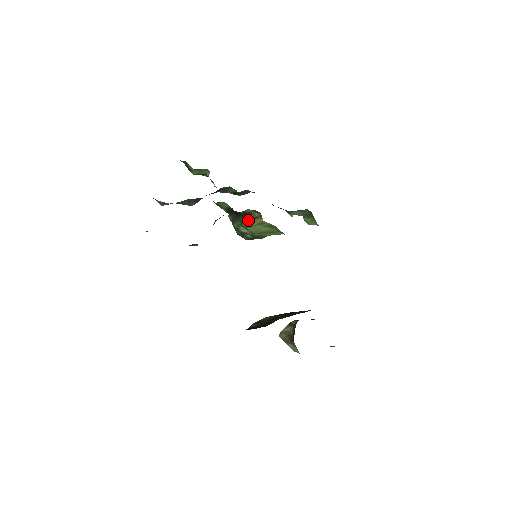
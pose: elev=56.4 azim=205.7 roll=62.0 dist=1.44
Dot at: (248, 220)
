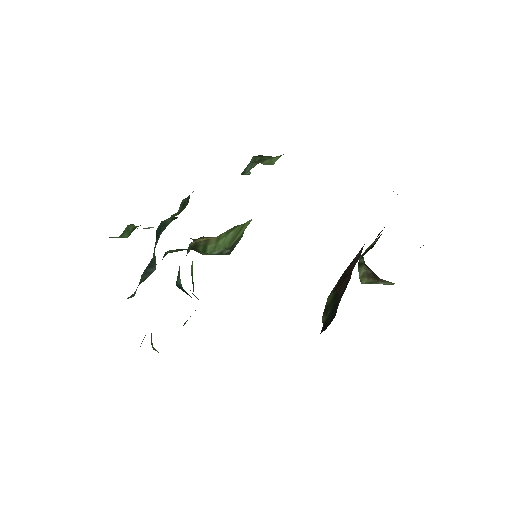
Dot at: (204, 247)
